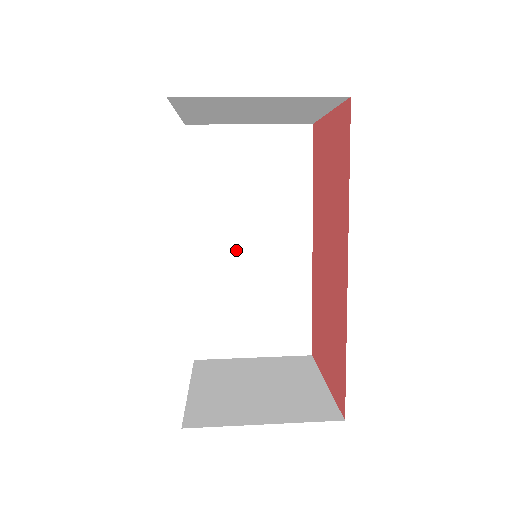
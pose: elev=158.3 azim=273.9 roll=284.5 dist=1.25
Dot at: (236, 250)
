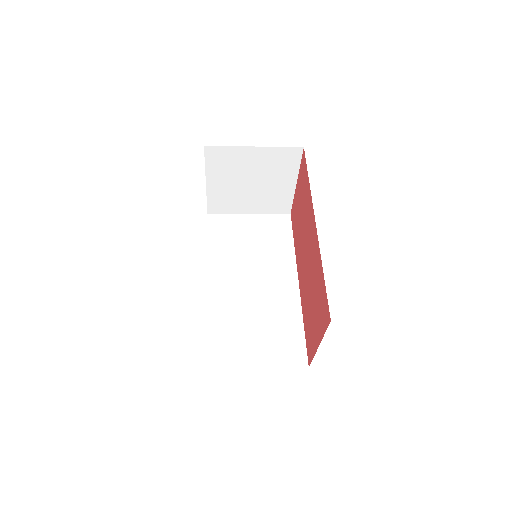
Dot at: (241, 286)
